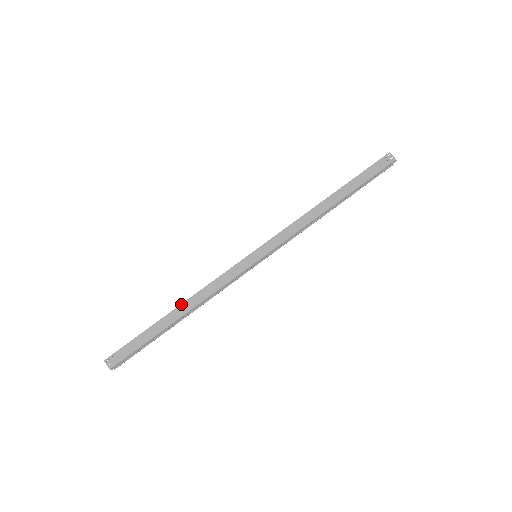
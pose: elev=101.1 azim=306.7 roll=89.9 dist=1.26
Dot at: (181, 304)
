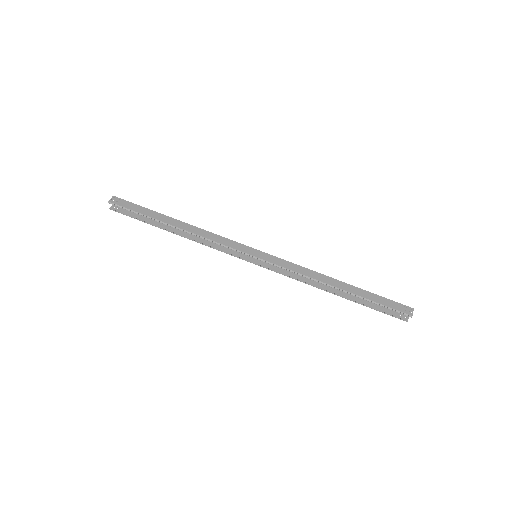
Dot at: occluded
